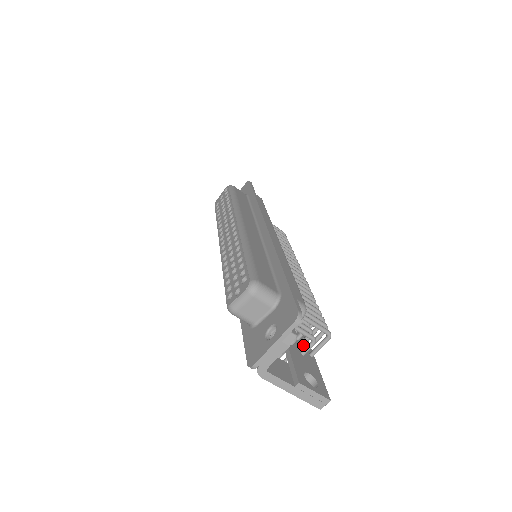
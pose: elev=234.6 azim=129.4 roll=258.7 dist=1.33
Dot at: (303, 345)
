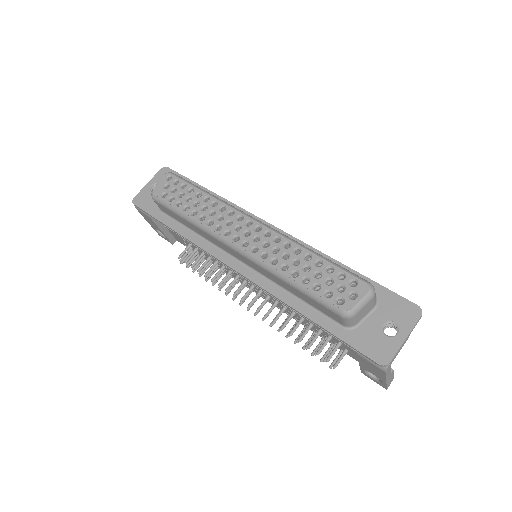
Dot at: occluded
